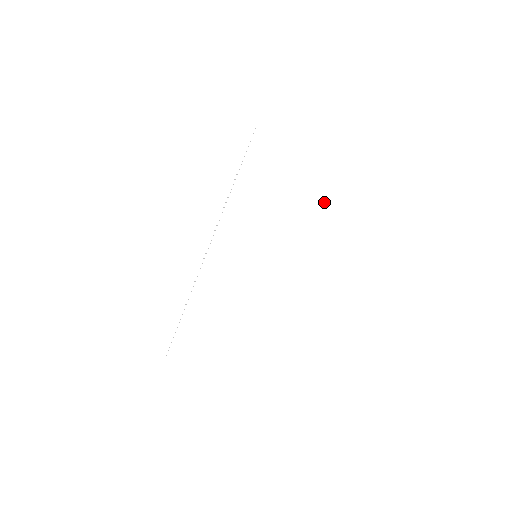
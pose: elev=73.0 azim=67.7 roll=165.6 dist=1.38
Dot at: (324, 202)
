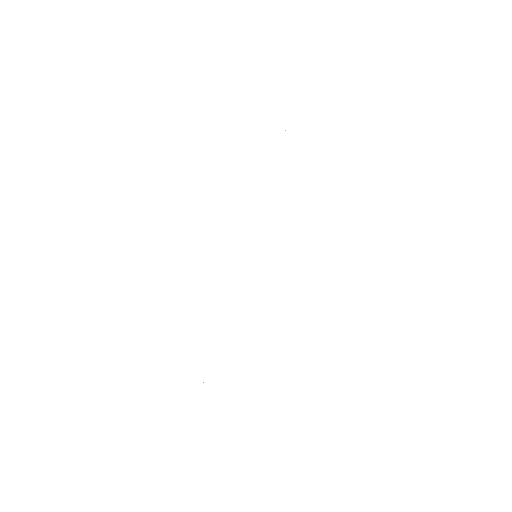
Dot at: (308, 200)
